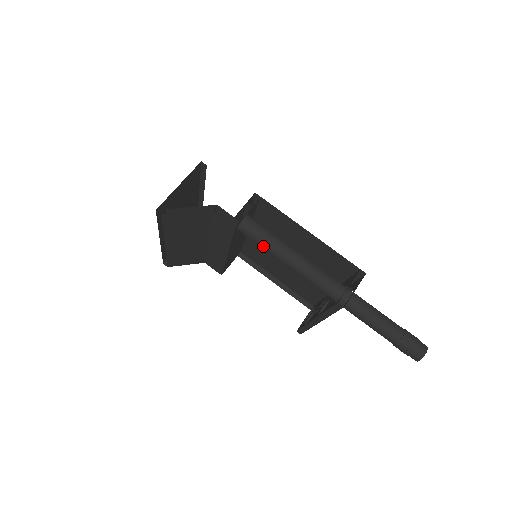
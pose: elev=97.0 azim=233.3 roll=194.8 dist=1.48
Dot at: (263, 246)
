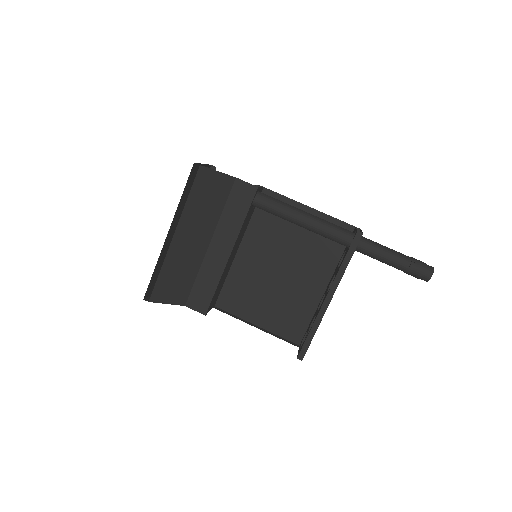
Dot at: (280, 207)
